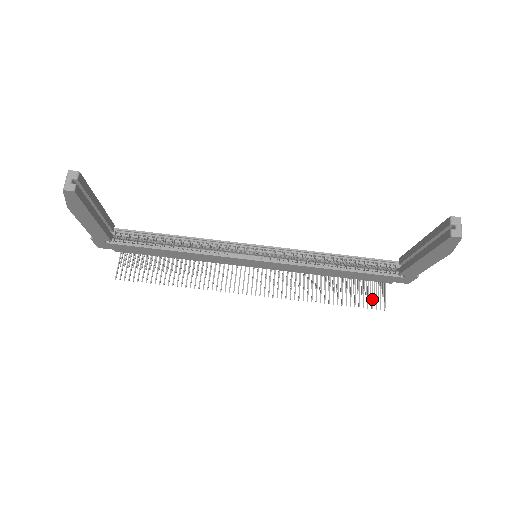
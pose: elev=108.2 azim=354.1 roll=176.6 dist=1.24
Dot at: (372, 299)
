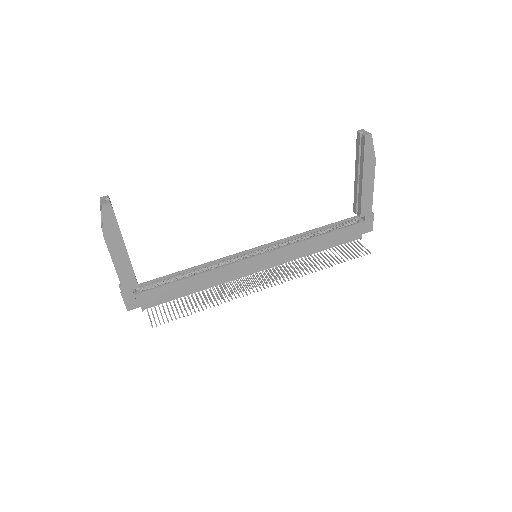
Dot at: (357, 252)
